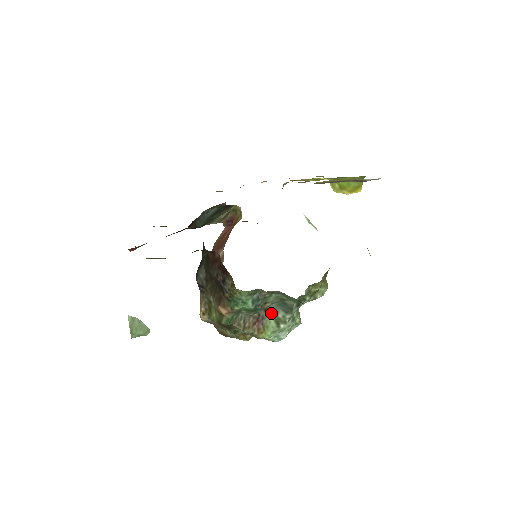
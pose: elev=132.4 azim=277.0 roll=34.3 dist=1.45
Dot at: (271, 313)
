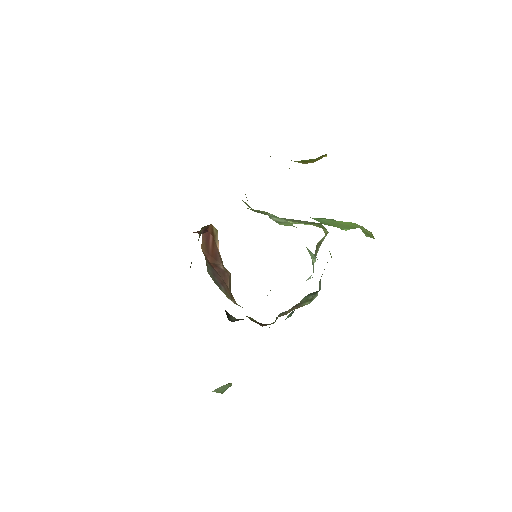
Dot at: (304, 302)
